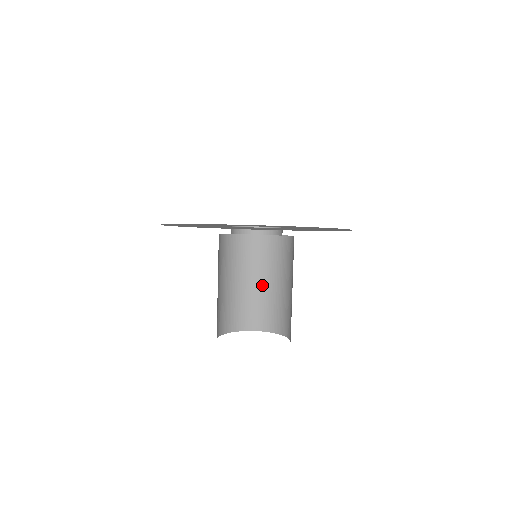
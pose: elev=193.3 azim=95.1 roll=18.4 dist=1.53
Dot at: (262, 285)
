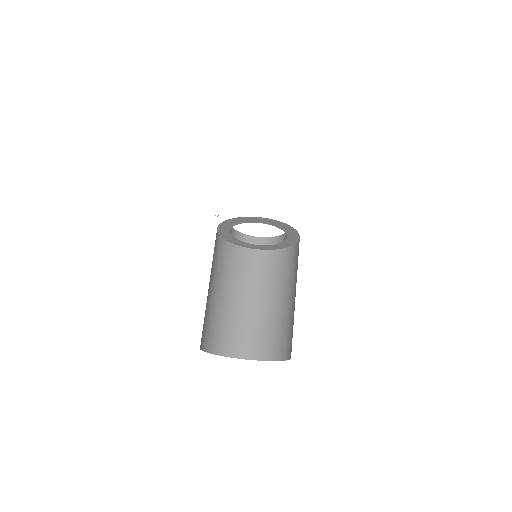
Dot at: (248, 304)
